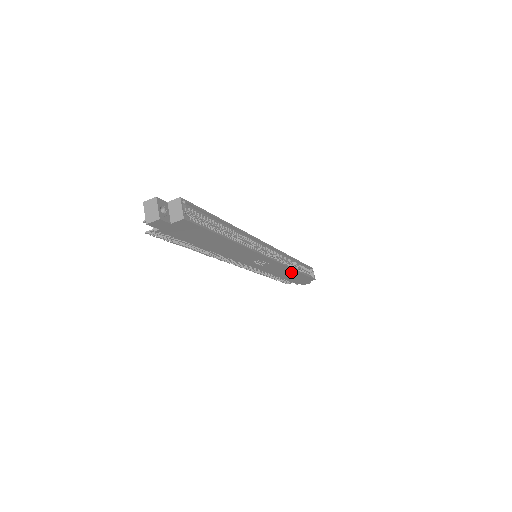
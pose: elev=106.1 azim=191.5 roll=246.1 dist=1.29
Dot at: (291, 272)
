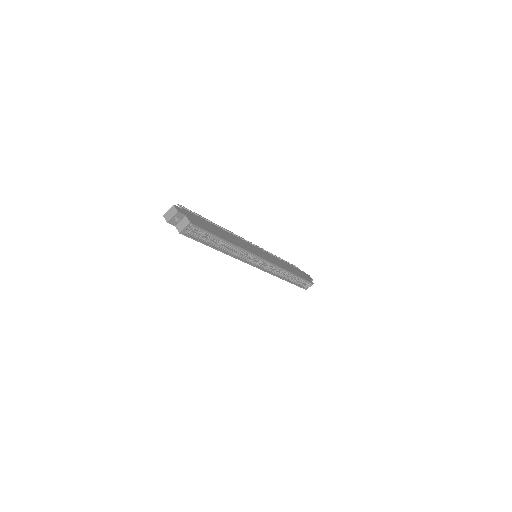
Dot at: occluded
